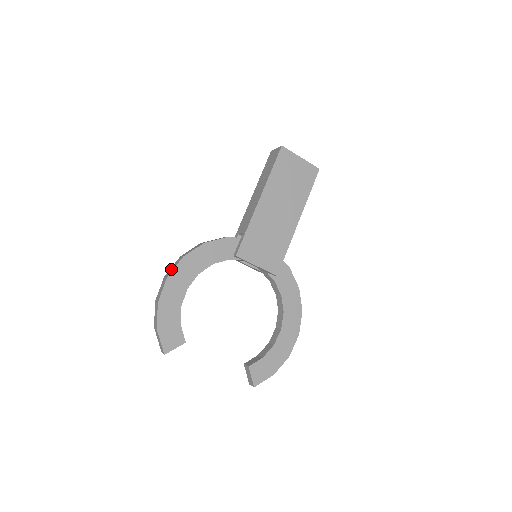
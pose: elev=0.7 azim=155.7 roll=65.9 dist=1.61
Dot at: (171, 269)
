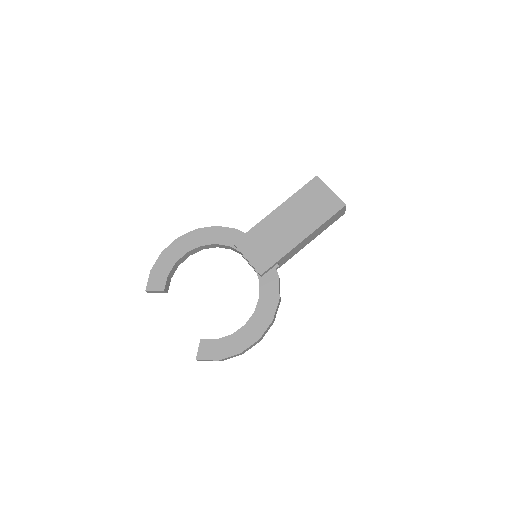
Dot at: occluded
